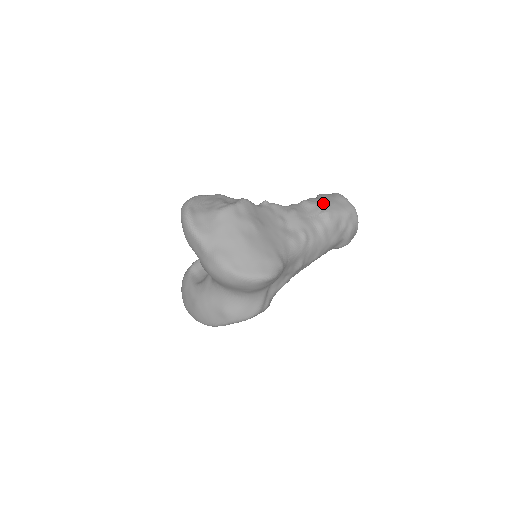
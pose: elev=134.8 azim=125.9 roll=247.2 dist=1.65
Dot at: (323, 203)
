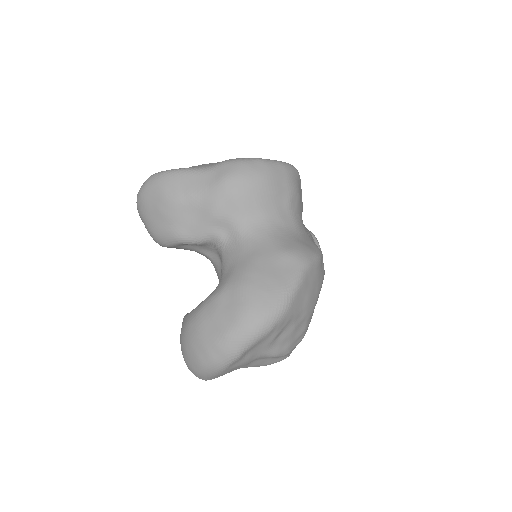
Dot at: occluded
